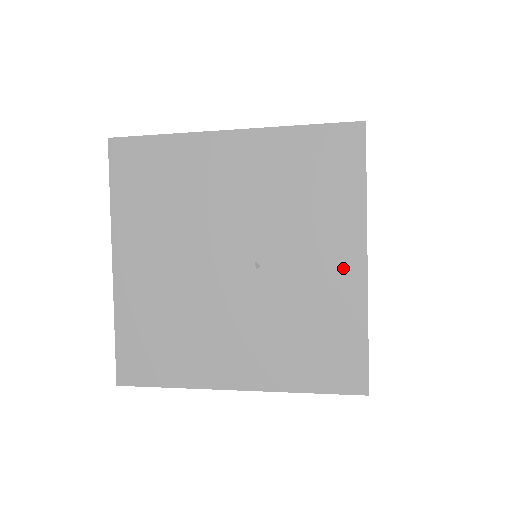
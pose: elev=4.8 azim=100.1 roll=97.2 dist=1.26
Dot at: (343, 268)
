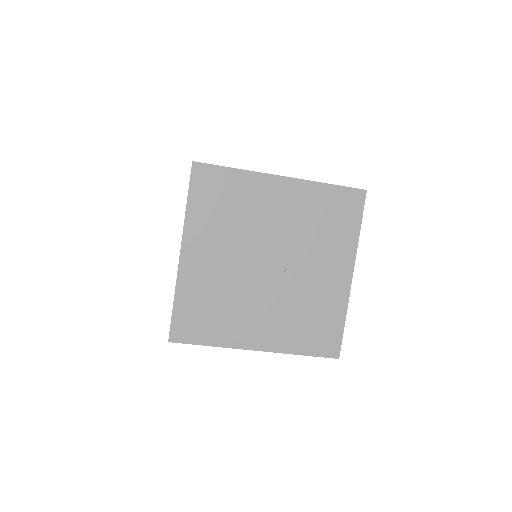
Dot at: (338, 279)
